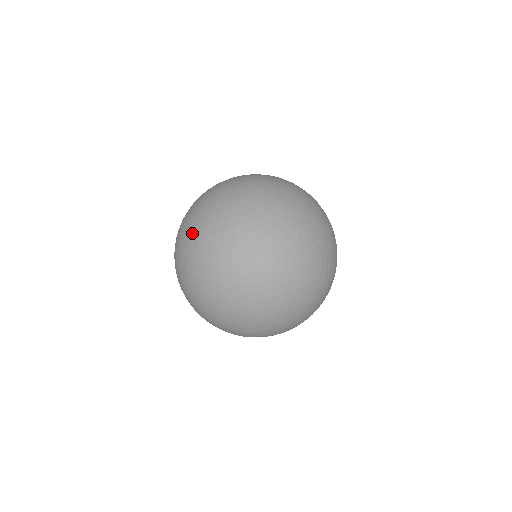
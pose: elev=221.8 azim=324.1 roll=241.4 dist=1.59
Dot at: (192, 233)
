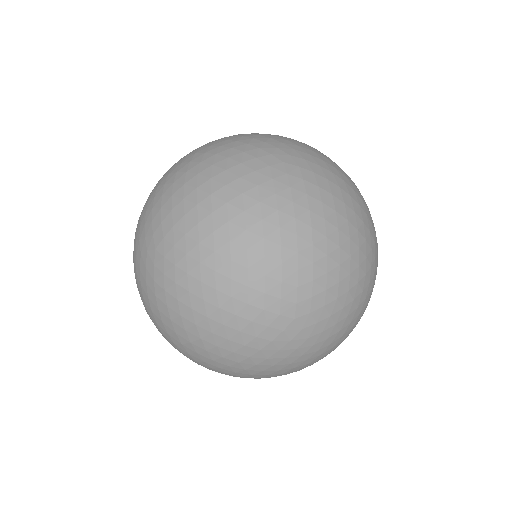
Dot at: occluded
